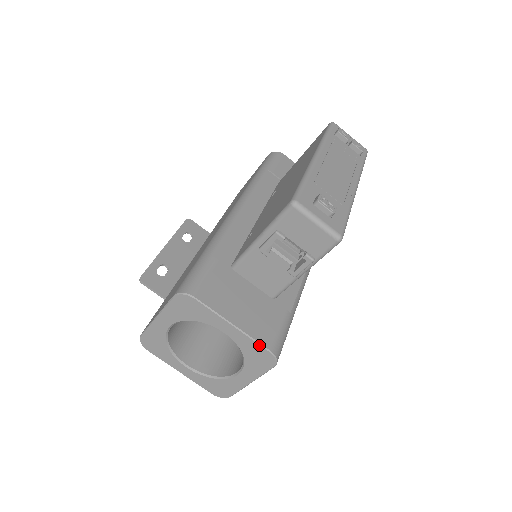
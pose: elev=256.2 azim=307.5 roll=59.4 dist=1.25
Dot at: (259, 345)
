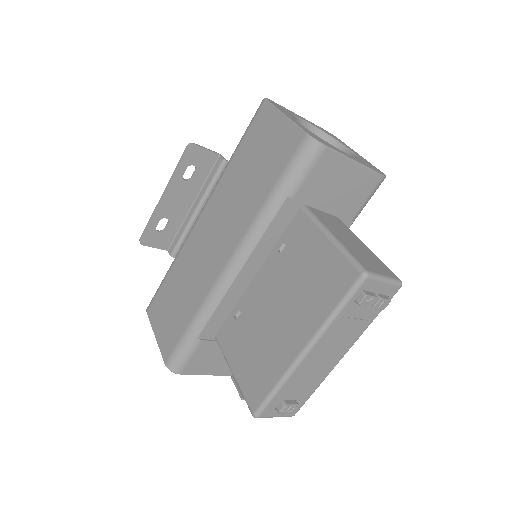
Dot at: (231, 375)
